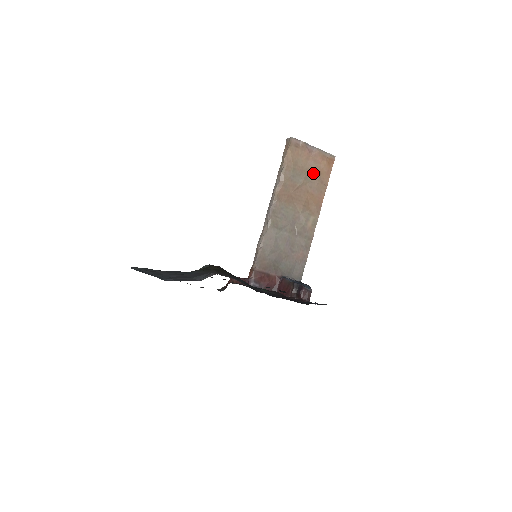
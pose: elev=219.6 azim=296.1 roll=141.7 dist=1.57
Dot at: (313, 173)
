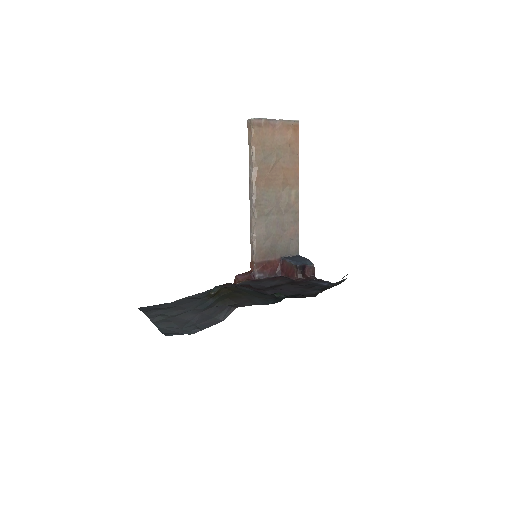
Dot at: (282, 147)
